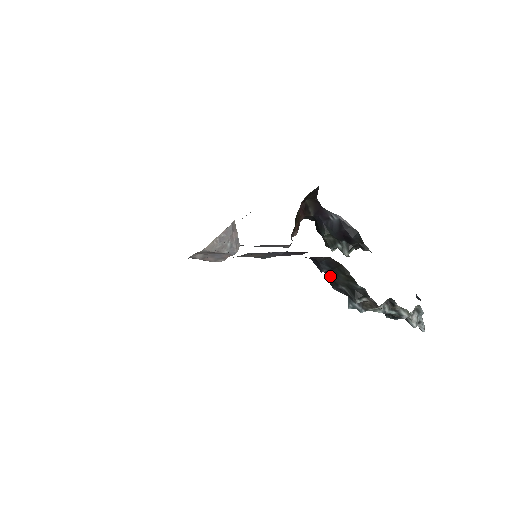
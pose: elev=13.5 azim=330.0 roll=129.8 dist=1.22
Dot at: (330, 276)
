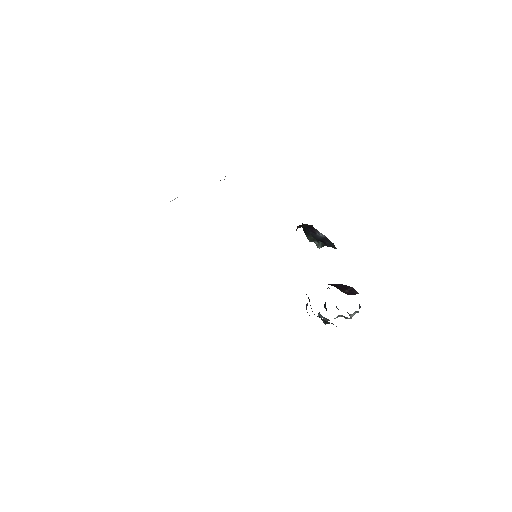
Dot at: (314, 314)
